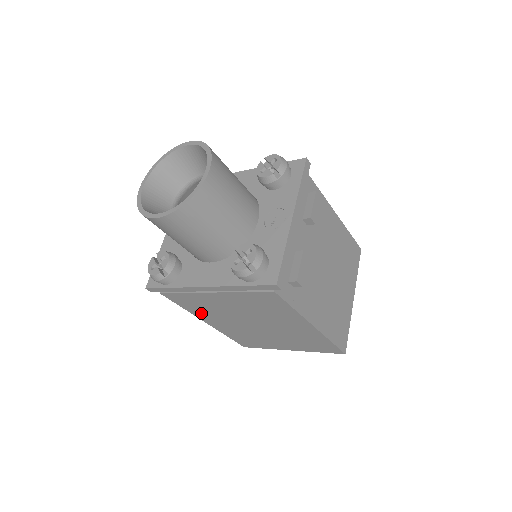
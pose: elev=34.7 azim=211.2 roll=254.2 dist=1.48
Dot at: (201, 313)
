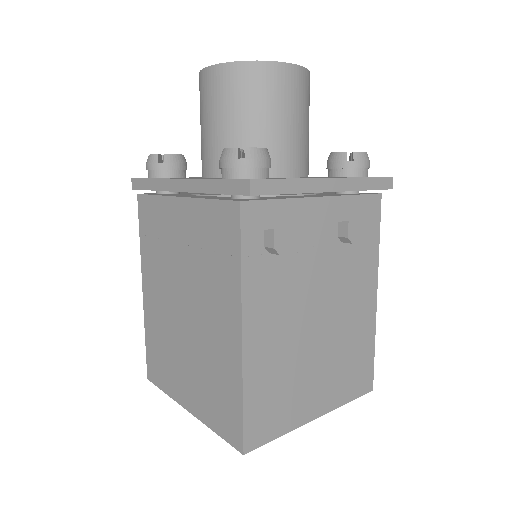
Dot at: (149, 258)
